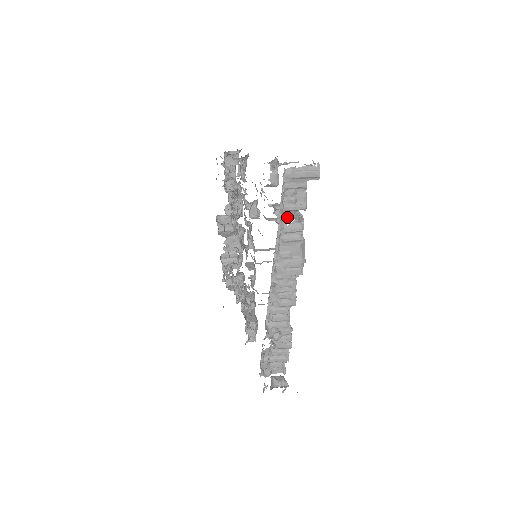
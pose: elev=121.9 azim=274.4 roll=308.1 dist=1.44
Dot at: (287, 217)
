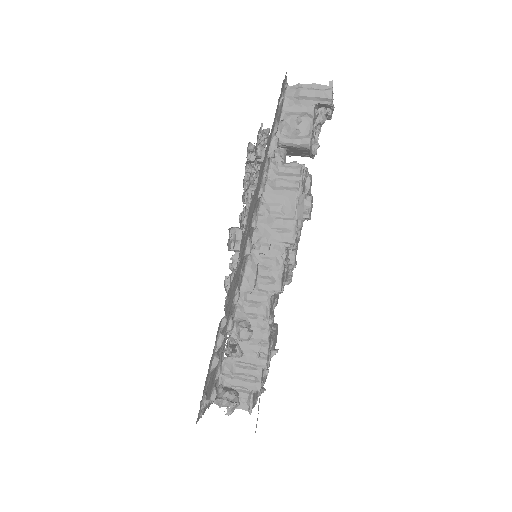
Dot at: occluded
